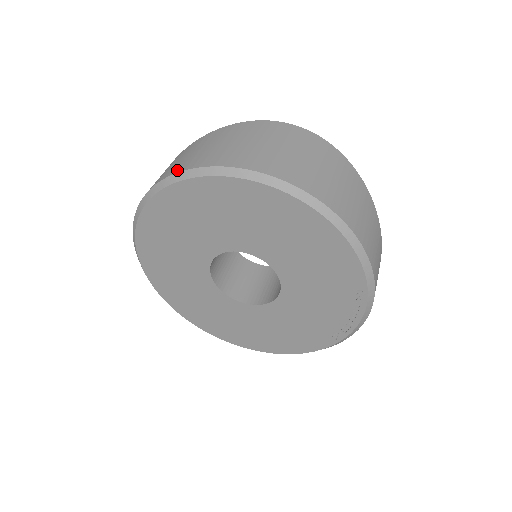
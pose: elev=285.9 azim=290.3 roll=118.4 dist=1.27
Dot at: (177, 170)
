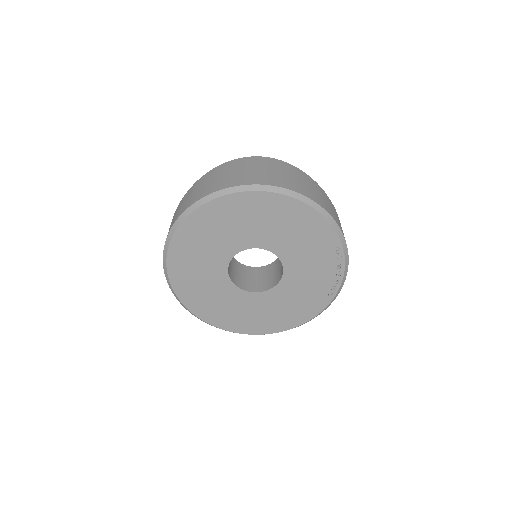
Dot at: (191, 203)
